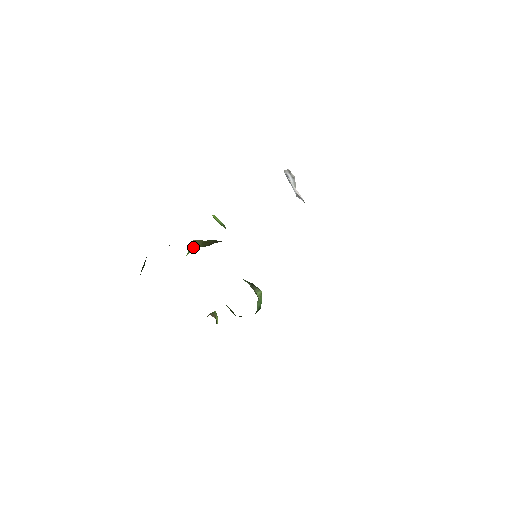
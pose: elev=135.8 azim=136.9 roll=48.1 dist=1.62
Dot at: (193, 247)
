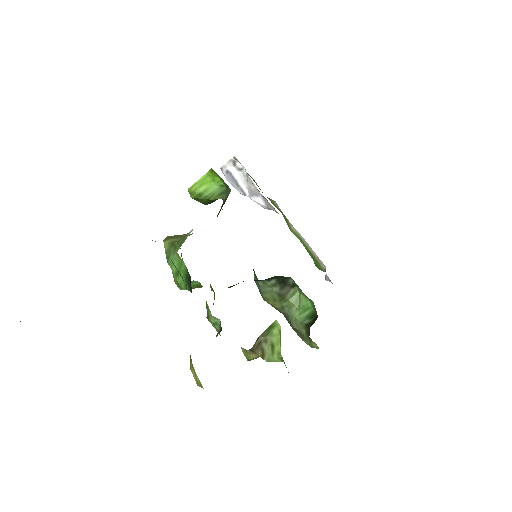
Dot at: (180, 237)
